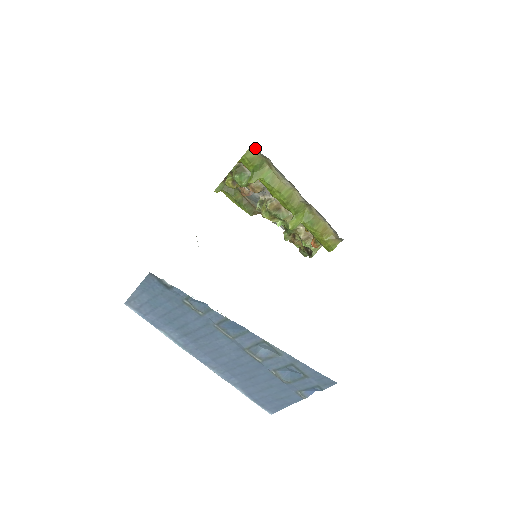
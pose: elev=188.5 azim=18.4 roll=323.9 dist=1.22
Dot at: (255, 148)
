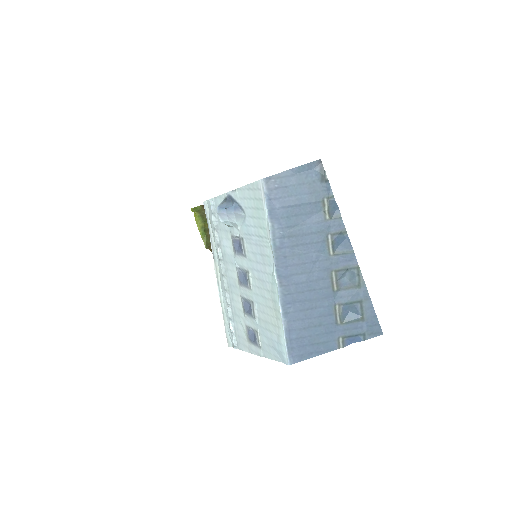
Dot at: occluded
